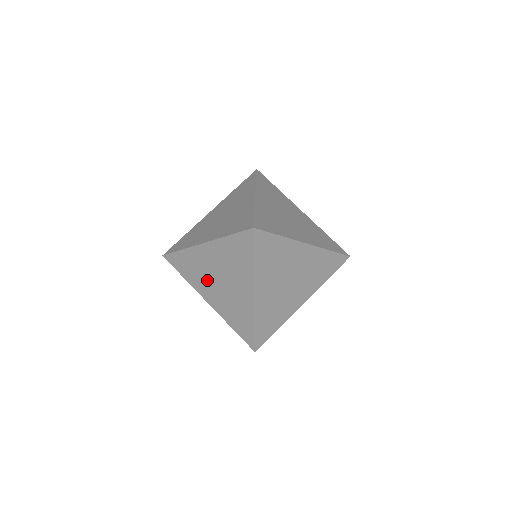
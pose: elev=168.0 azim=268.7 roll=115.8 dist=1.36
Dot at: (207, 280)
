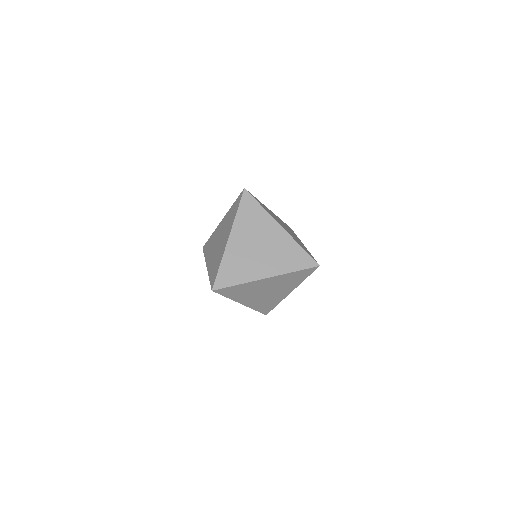
Dot at: (213, 247)
